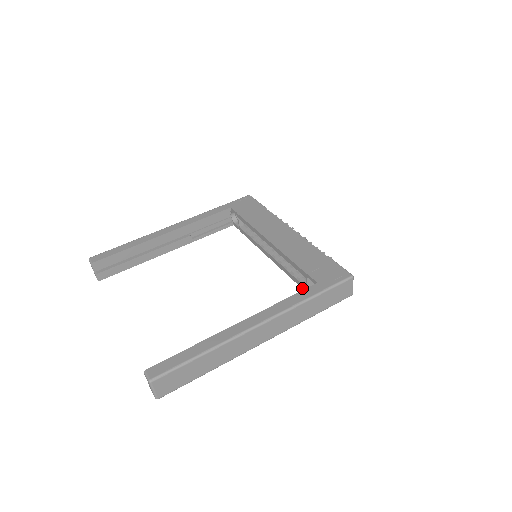
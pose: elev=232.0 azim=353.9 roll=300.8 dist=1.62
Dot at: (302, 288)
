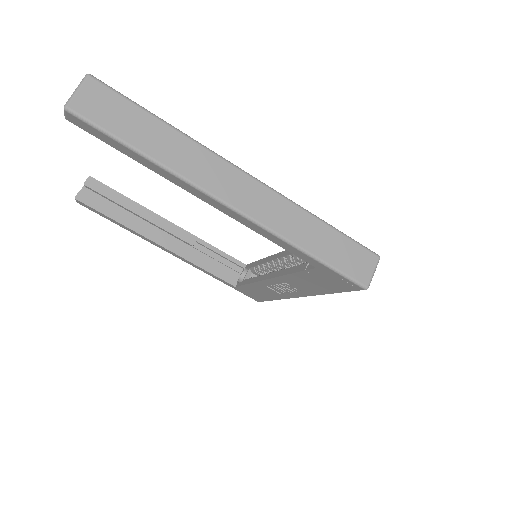
Dot at: (299, 270)
